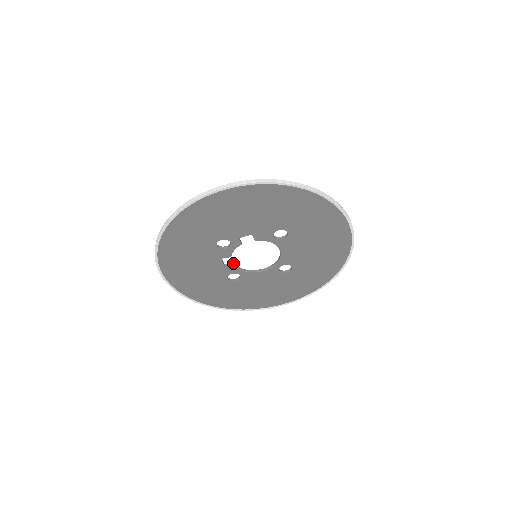
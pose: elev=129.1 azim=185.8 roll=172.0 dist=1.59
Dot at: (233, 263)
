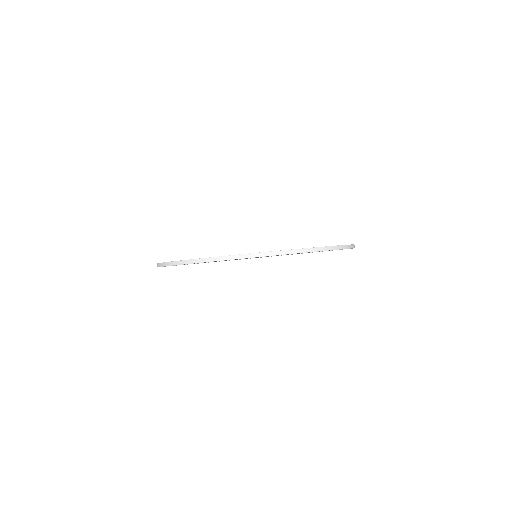
Dot at: occluded
